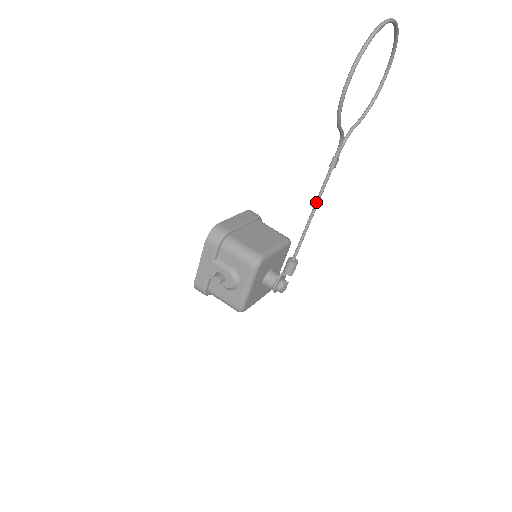
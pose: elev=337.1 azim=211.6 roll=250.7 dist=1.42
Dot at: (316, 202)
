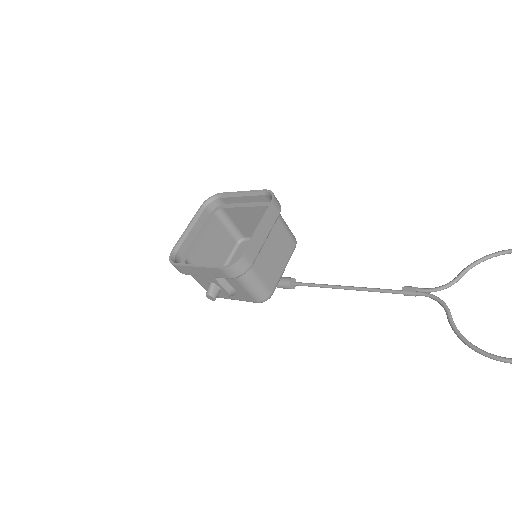
Dot at: (361, 290)
